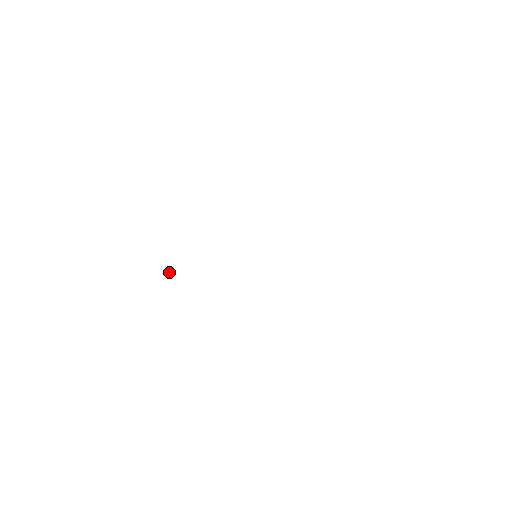
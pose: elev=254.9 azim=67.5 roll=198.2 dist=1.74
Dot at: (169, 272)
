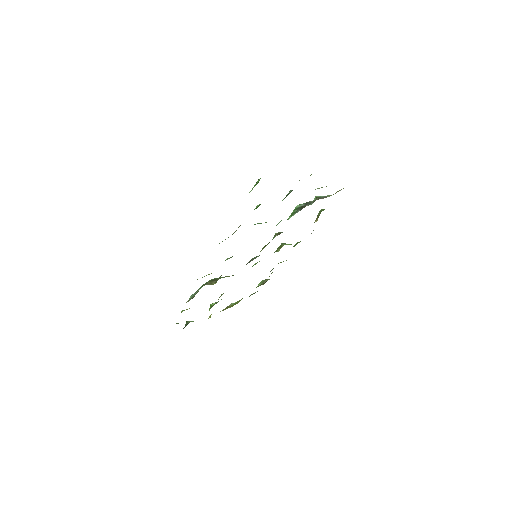
Dot at: occluded
